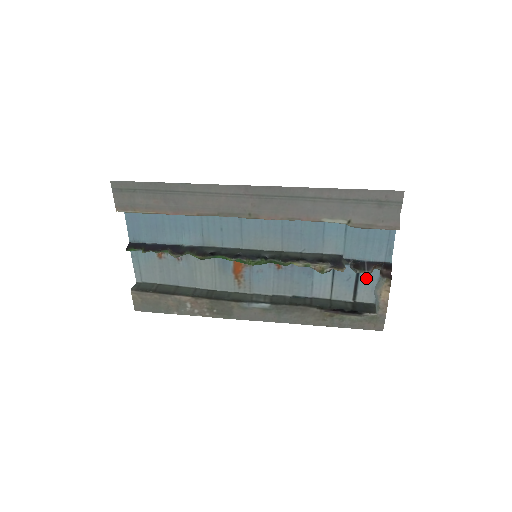
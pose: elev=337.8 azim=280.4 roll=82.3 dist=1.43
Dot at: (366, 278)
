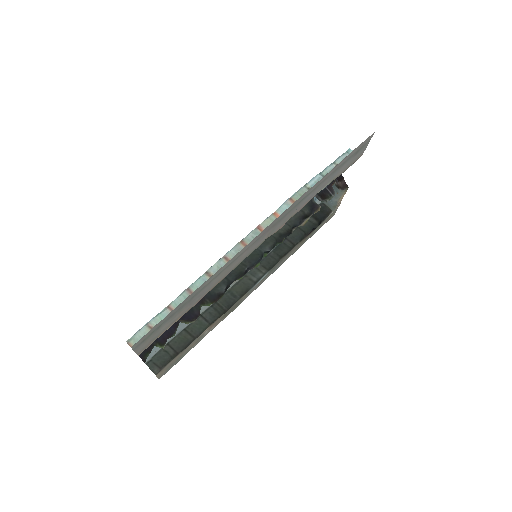
Dot at: occluded
